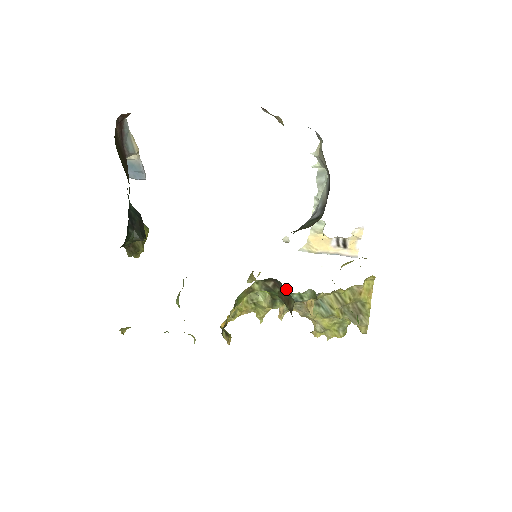
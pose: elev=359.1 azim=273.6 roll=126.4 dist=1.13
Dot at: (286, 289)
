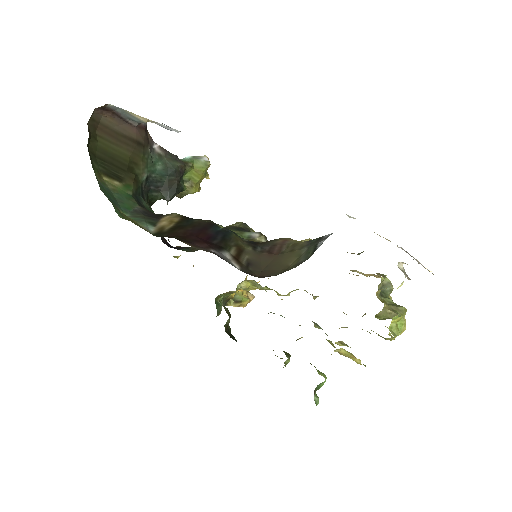
Dot at: occluded
